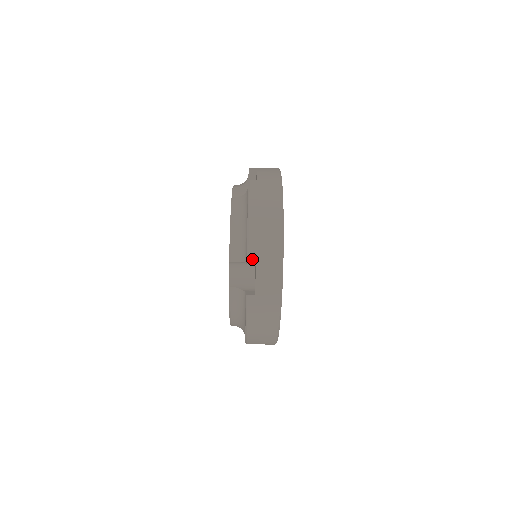
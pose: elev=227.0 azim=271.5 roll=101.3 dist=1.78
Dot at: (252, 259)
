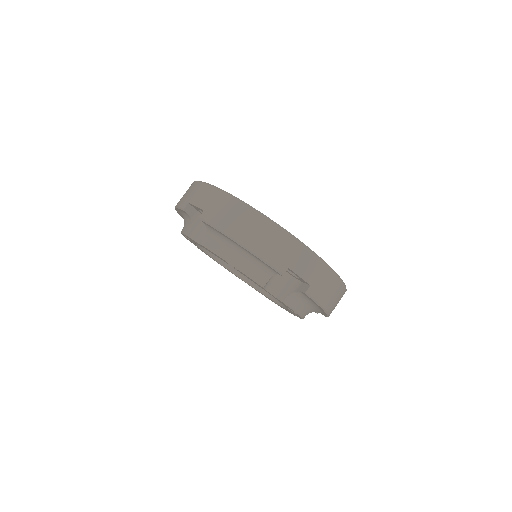
Dot at: (280, 267)
